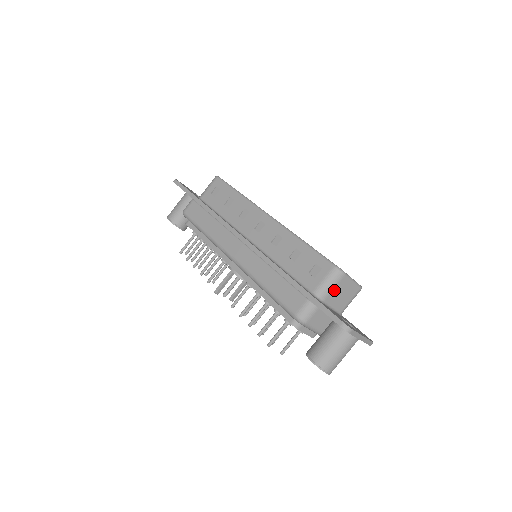
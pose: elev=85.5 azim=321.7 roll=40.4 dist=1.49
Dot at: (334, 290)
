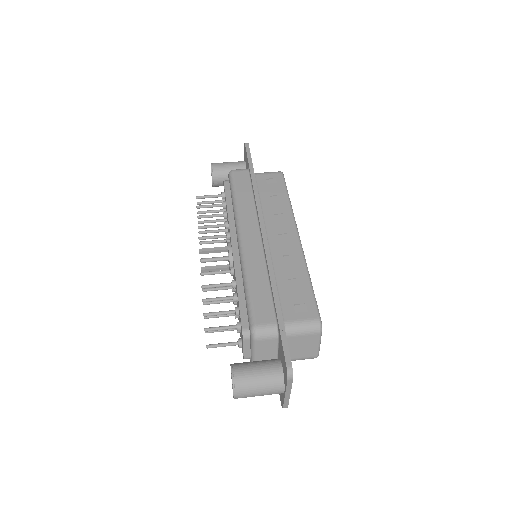
Dot at: (301, 337)
